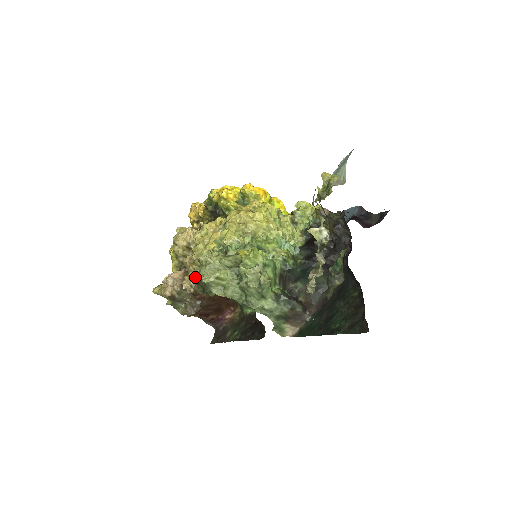
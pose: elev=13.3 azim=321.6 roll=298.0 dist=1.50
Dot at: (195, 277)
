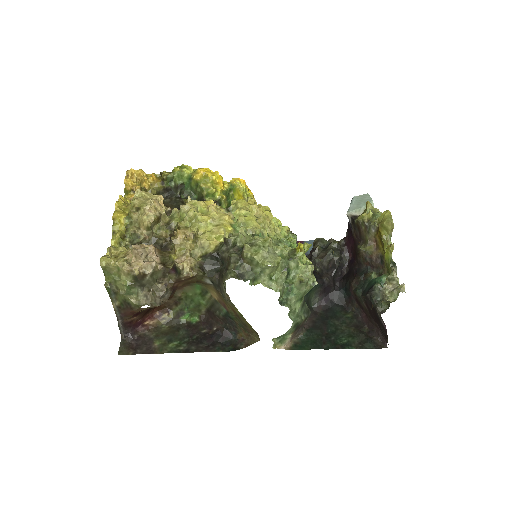
Dot at: (247, 256)
